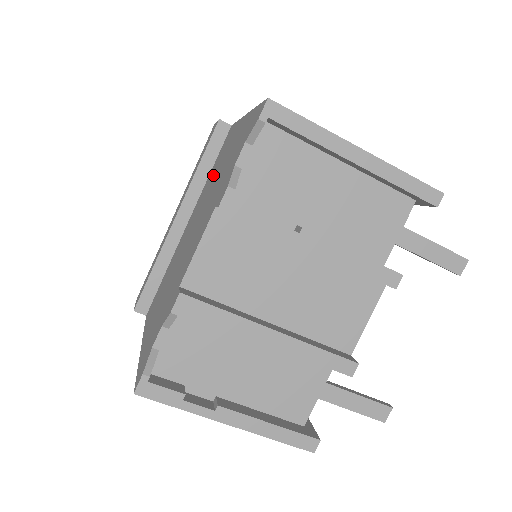
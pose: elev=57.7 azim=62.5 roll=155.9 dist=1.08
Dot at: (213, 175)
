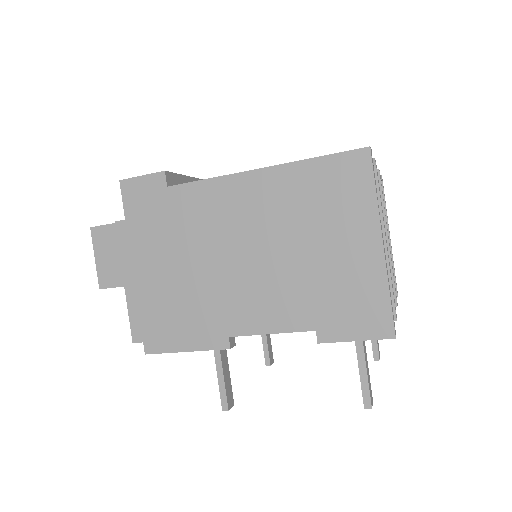
Dot at: occluded
